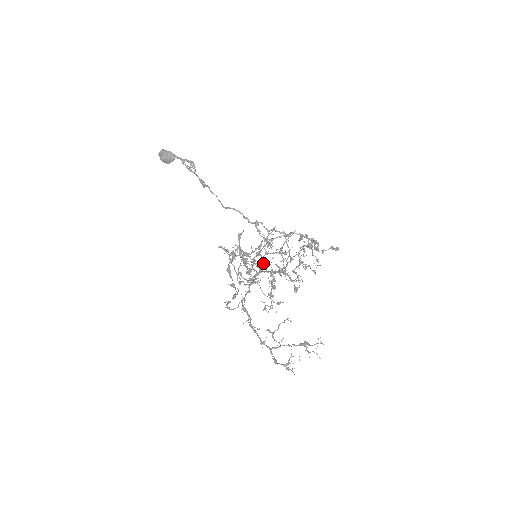
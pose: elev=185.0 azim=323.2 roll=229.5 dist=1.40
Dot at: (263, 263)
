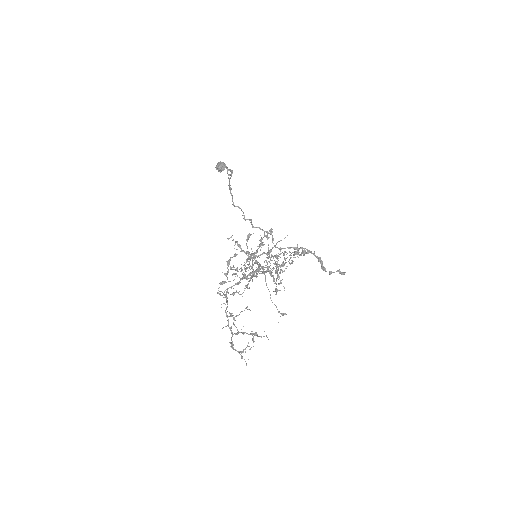
Dot at: (266, 267)
